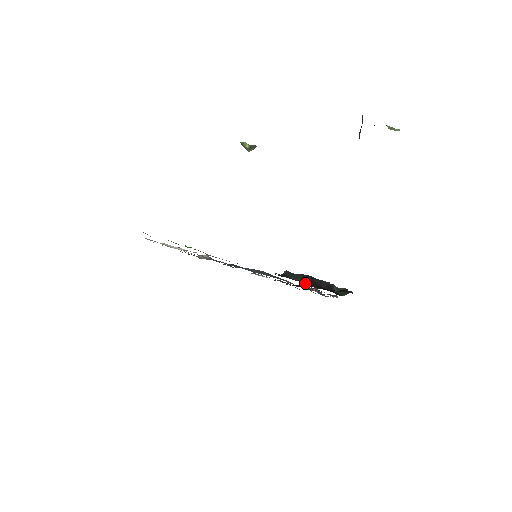
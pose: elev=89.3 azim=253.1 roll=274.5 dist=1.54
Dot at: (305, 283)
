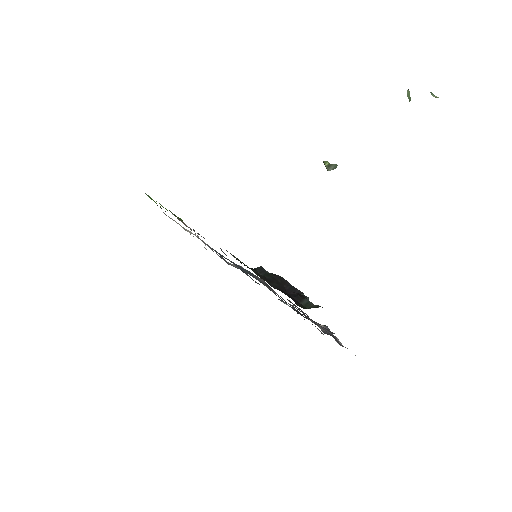
Dot at: (258, 274)
